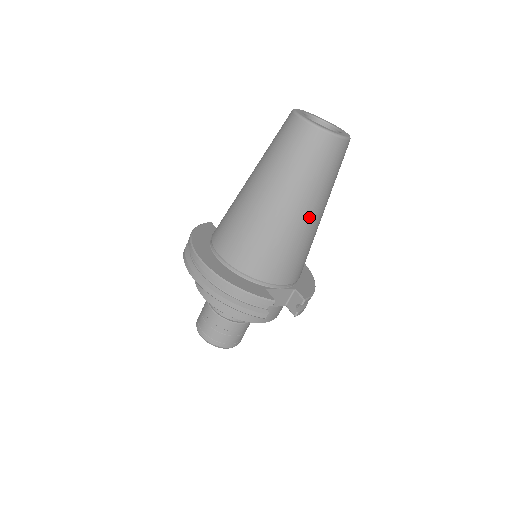
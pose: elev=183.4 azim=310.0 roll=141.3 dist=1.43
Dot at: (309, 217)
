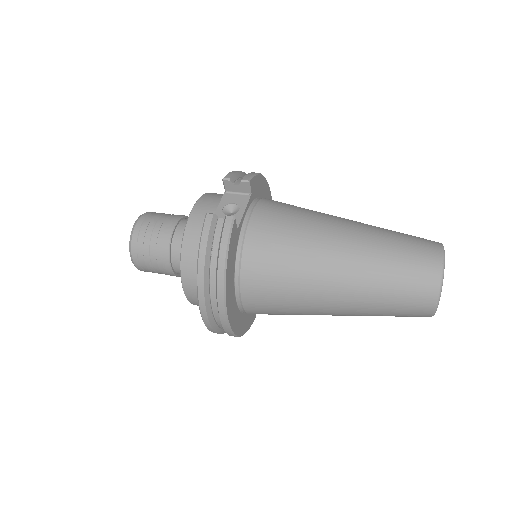
Dot at: occluded
